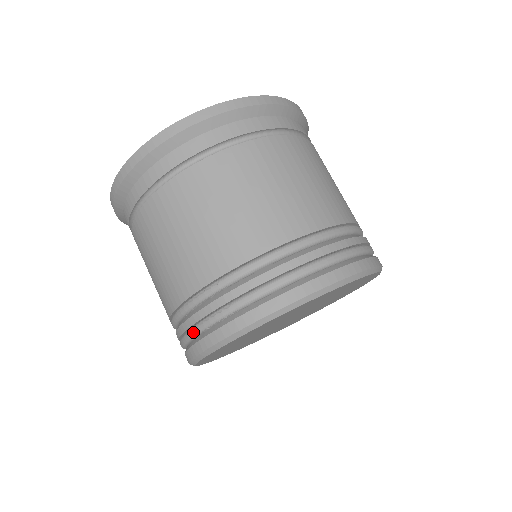
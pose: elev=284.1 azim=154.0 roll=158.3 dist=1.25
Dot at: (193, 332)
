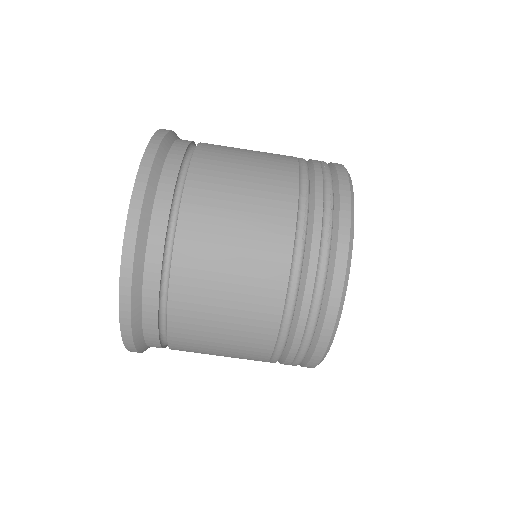
Dot at: occluded
